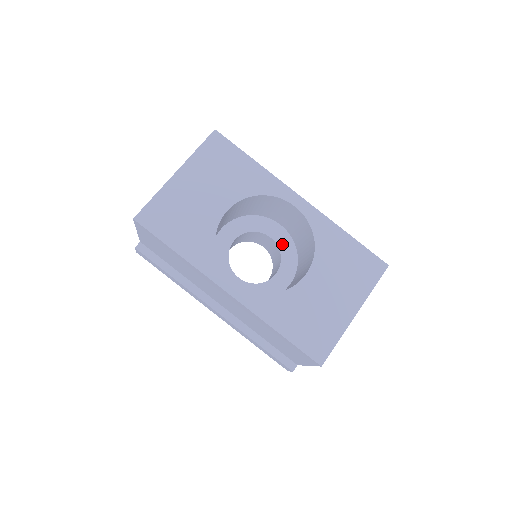
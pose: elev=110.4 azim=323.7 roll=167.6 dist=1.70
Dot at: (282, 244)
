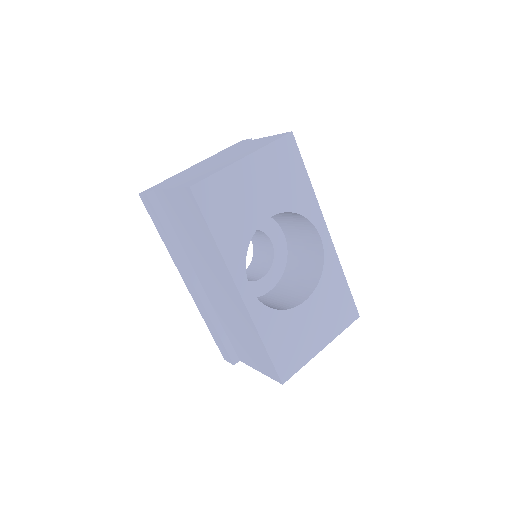
Dot at: (278, 252)
